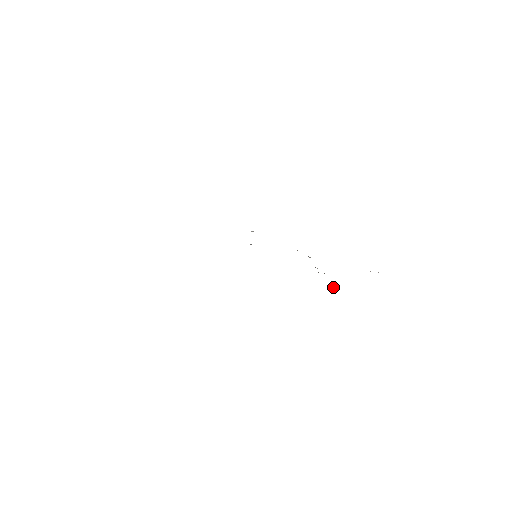
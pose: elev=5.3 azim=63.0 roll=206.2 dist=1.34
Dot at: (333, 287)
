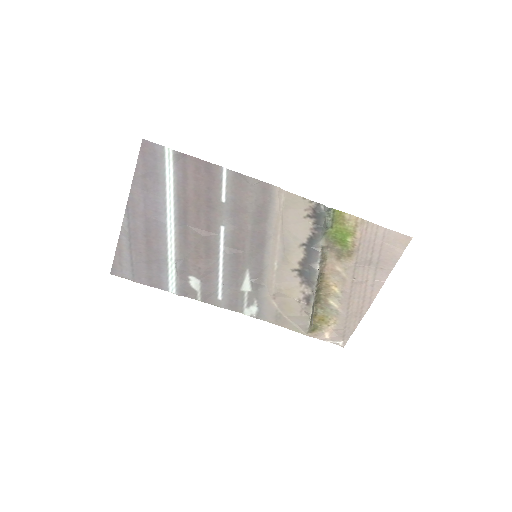
Dot at: (325, 221)
